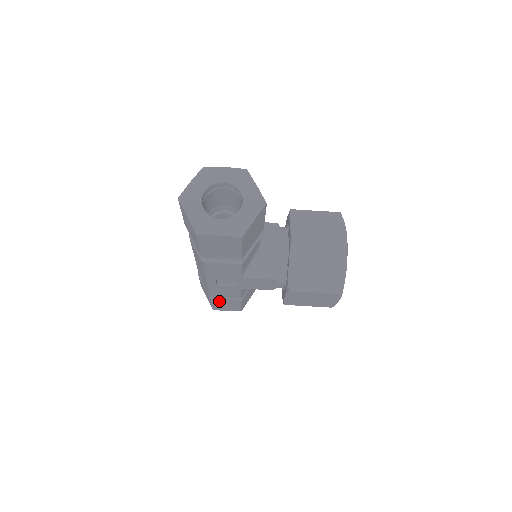
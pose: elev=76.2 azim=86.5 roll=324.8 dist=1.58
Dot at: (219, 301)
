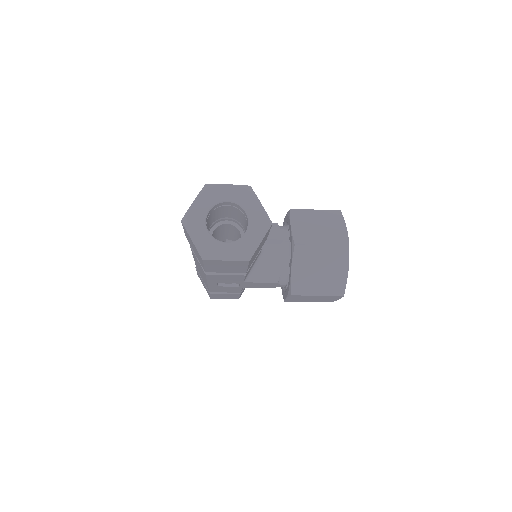
Dot at: (218, 294)
